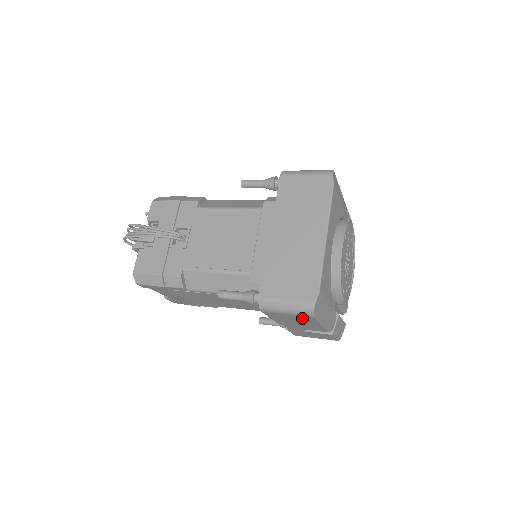
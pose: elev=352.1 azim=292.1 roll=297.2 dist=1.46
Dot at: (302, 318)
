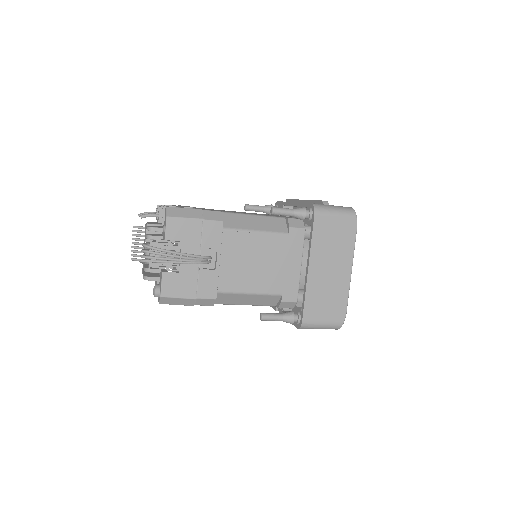
Dot at: occluded
